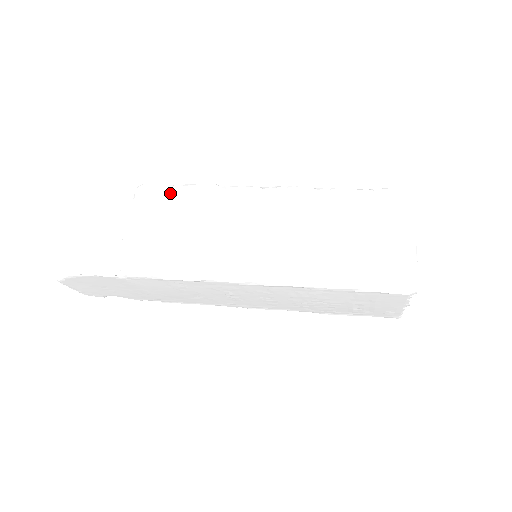
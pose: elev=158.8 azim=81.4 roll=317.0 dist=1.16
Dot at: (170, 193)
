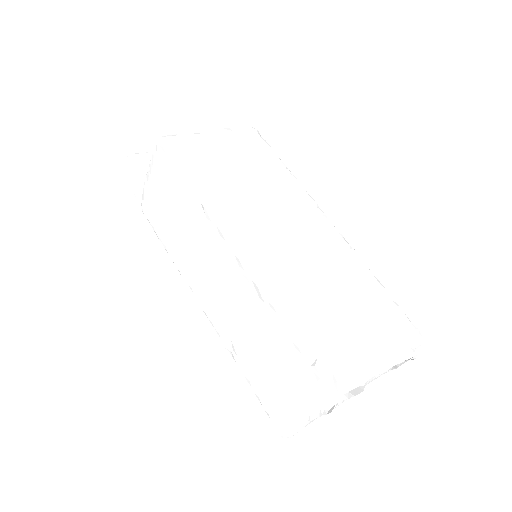
Dot at: (175, 173)
